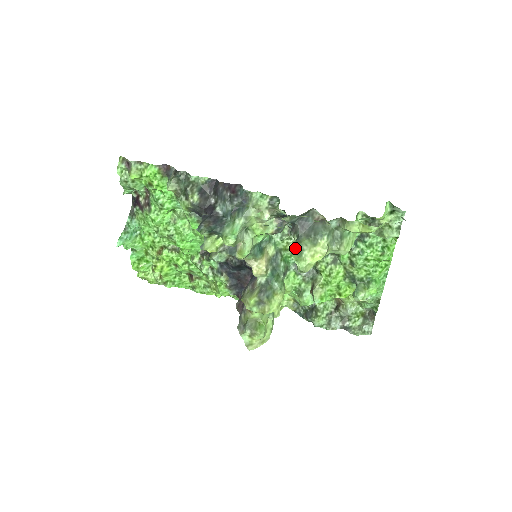
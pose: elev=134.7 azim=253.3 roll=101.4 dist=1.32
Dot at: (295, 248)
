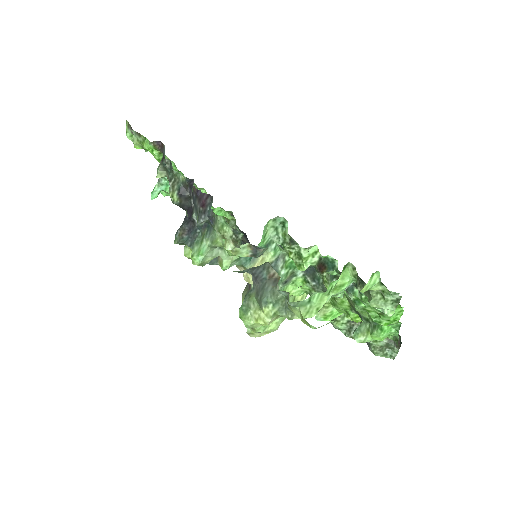
Dot at: (243, 302)
